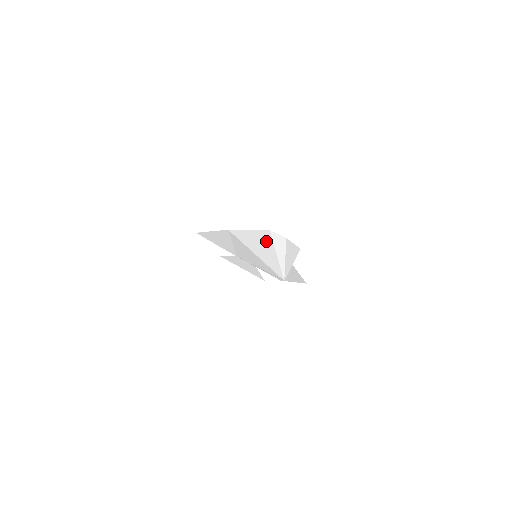
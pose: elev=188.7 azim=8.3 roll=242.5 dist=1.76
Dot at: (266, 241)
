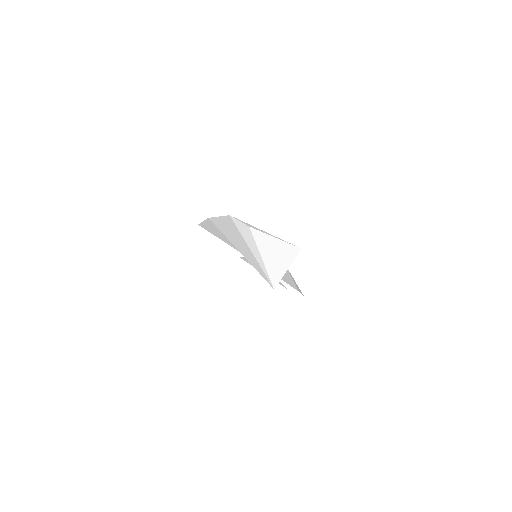
Dot at: (236, 232)
